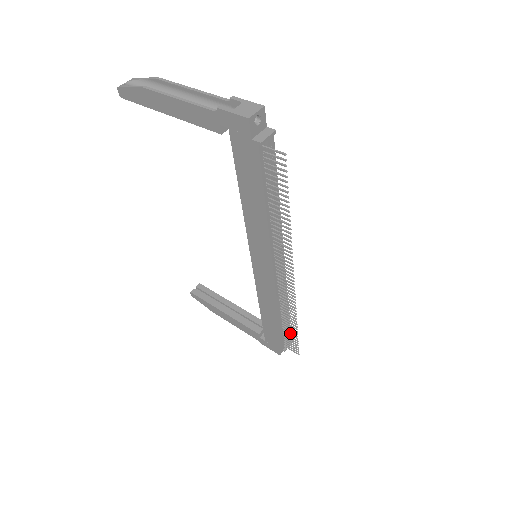
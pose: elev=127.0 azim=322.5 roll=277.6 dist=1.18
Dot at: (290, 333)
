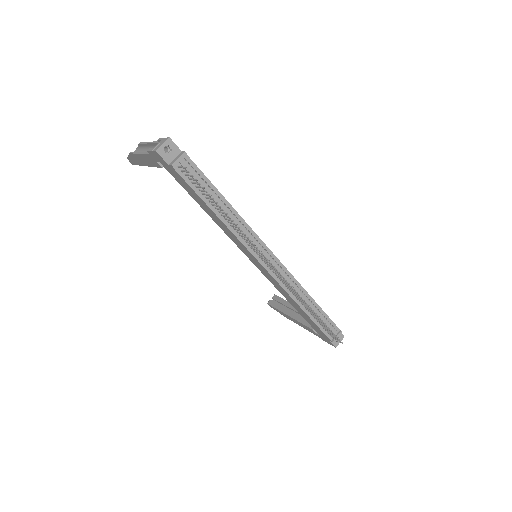
Dot at: (333, 324)
